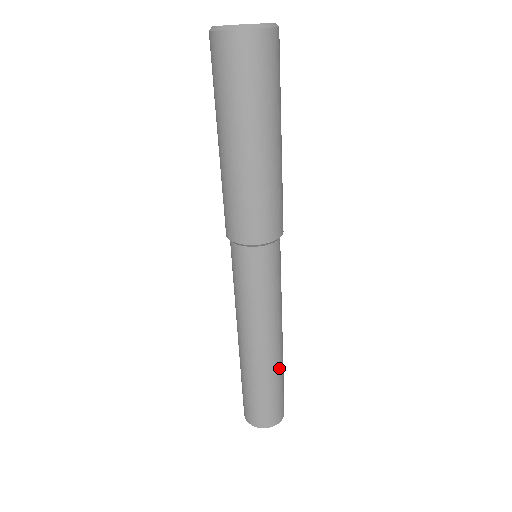
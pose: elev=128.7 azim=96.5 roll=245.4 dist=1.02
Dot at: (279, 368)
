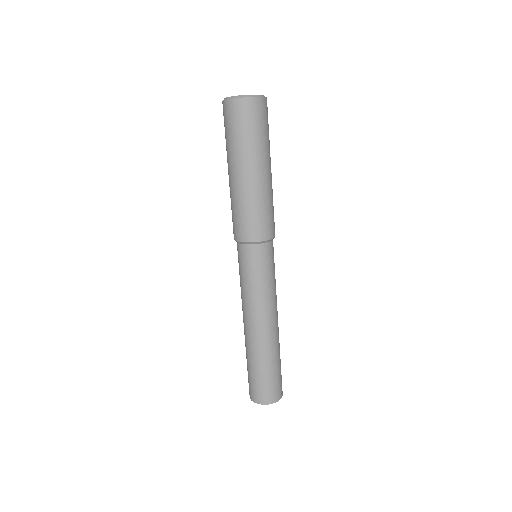
Dot at: (279, 346)
